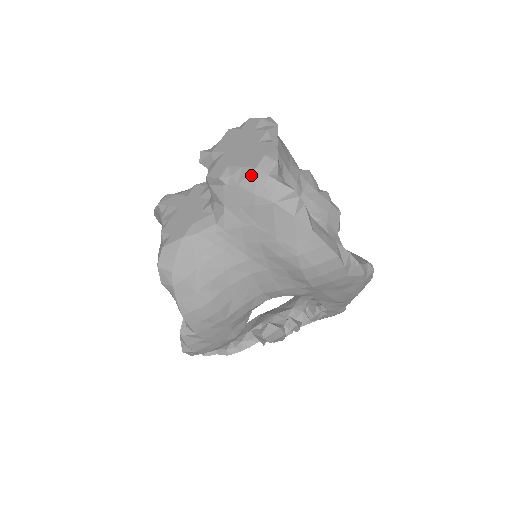
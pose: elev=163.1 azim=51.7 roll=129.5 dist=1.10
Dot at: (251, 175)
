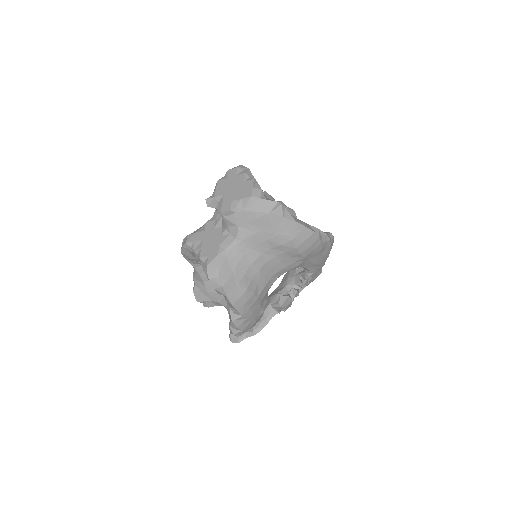
Dot at: (250, 202)
